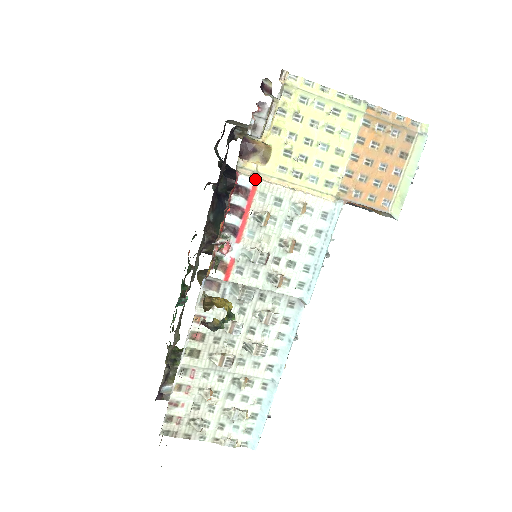
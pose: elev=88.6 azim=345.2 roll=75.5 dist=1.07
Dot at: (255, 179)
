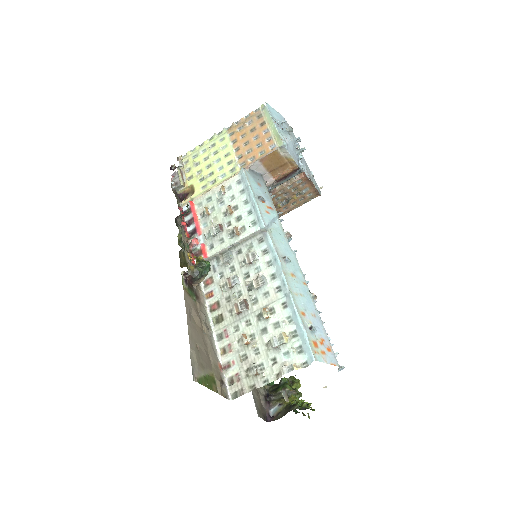
Dot at: (191, 201)
